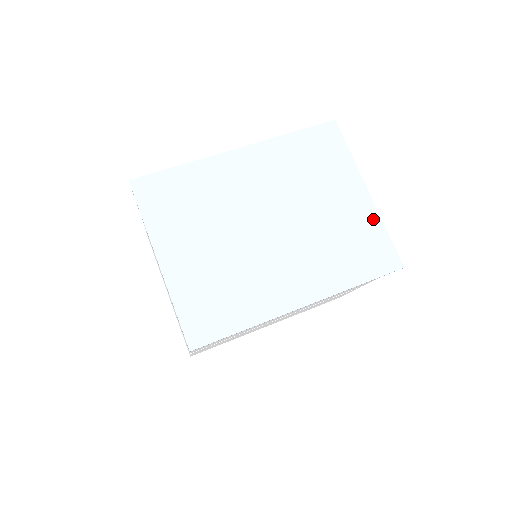
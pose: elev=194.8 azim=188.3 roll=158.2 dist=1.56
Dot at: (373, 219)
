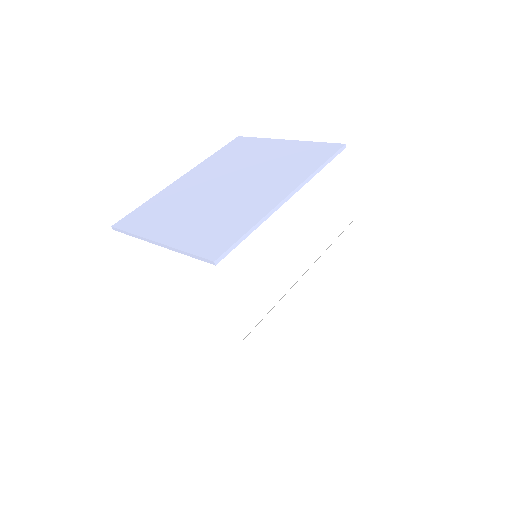
Dot at: (301, 144)
